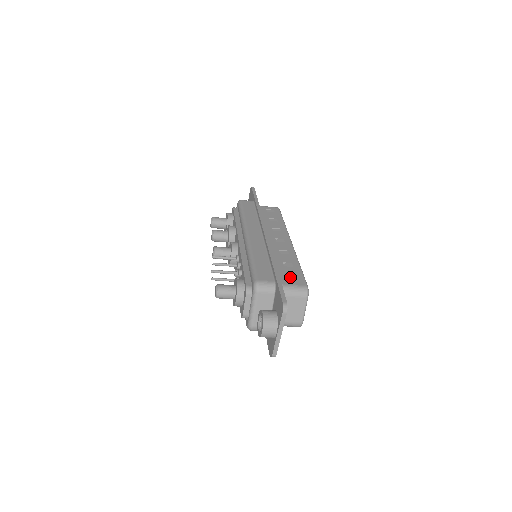
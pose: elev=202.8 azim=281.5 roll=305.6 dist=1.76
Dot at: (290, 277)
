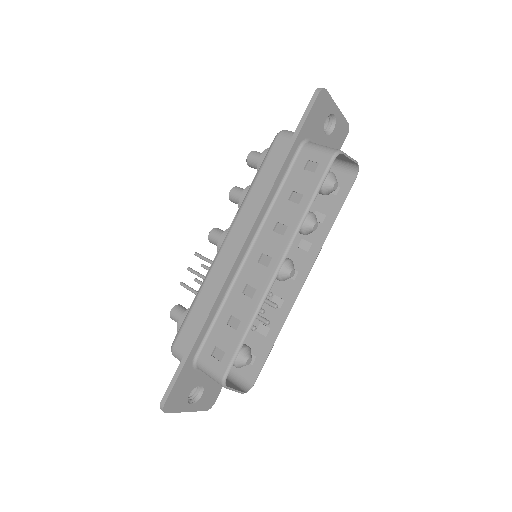
Dot at: (219, 349)
